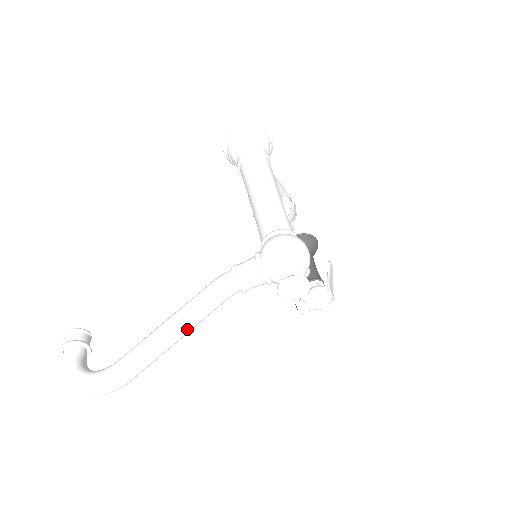
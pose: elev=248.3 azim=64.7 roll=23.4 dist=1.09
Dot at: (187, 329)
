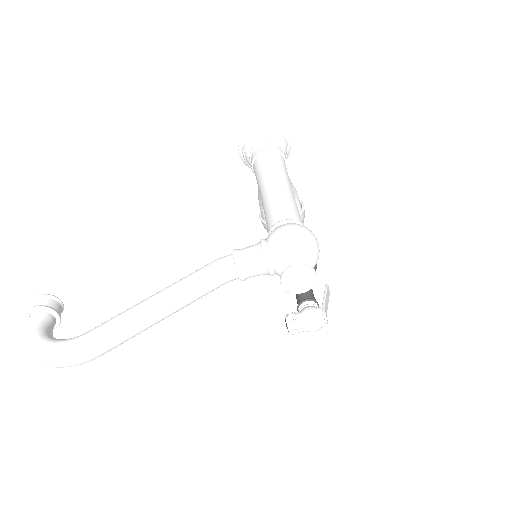
Dot at: (173, 308)
